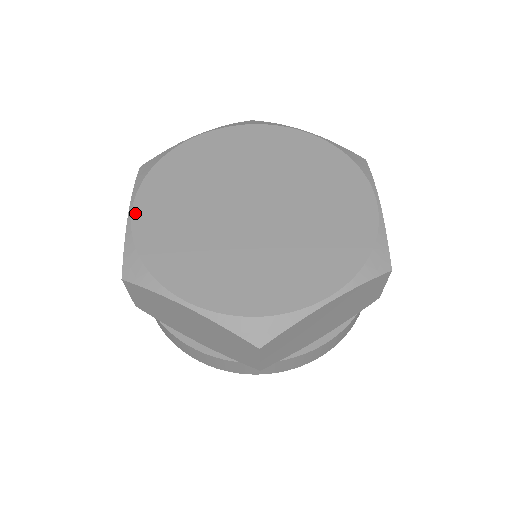
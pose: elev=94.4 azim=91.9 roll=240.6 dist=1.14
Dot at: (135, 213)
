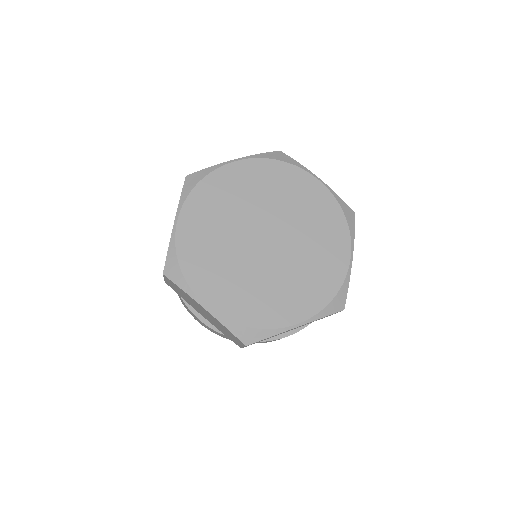
Dot at: (179, 224)
